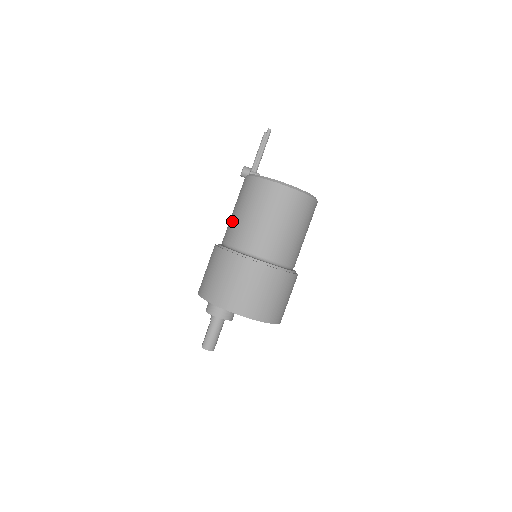
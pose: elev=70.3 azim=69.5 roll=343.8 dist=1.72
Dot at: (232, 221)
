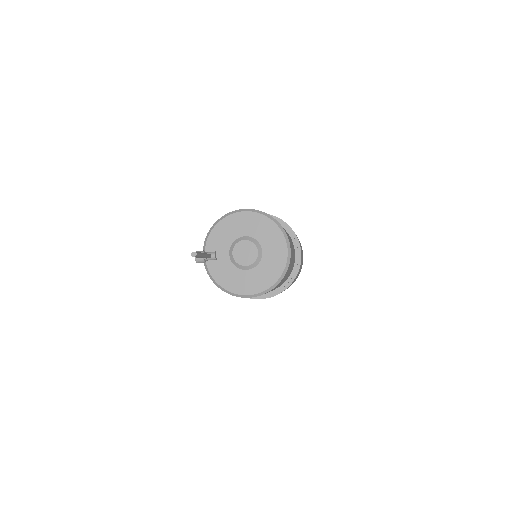
Dot at: occluded
